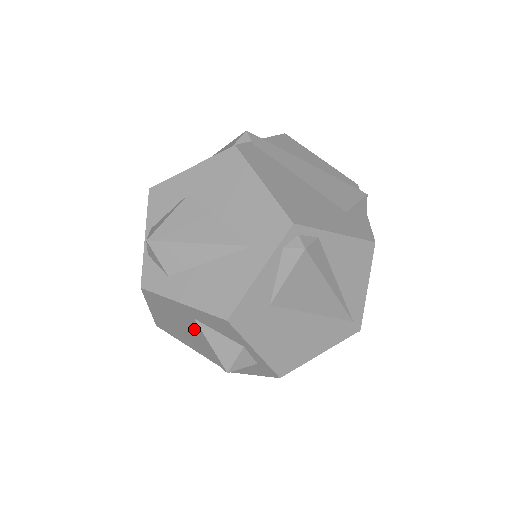
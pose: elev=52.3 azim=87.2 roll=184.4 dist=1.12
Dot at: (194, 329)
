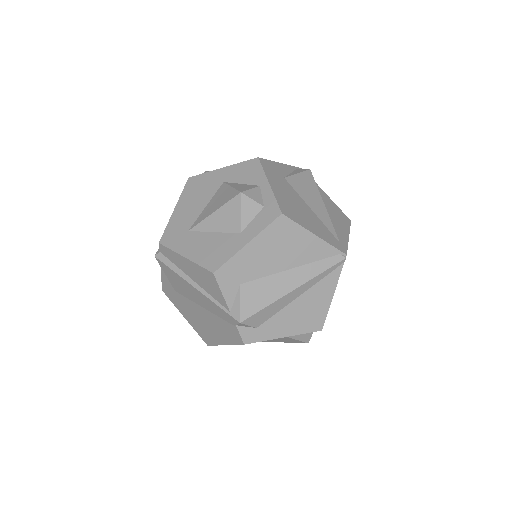
Dot at: (216, 195)
